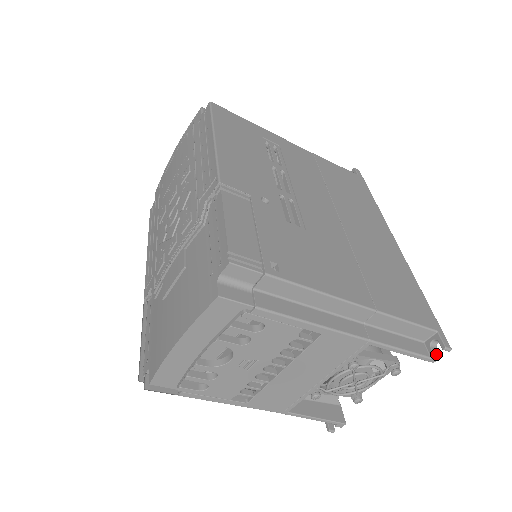
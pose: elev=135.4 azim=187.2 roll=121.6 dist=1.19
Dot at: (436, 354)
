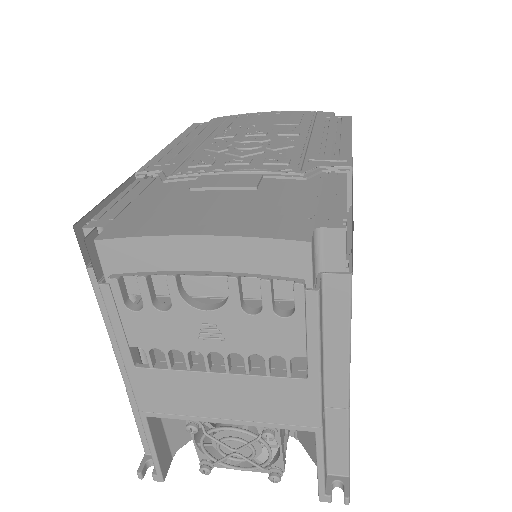
Dot at: occluded
